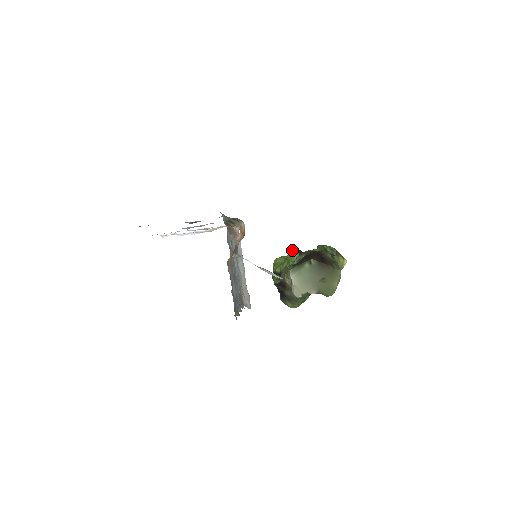
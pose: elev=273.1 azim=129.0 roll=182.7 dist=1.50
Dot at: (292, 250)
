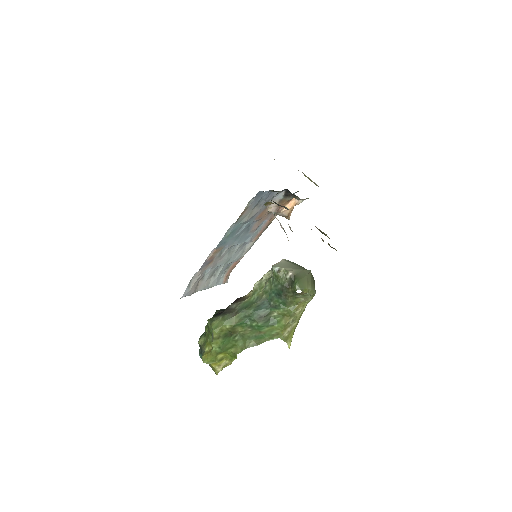
Dot at: occluded
